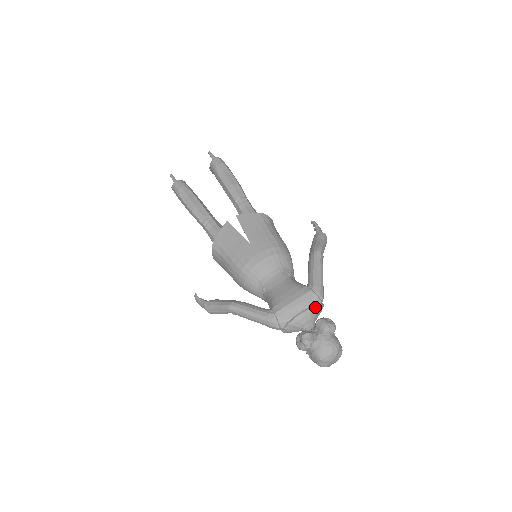
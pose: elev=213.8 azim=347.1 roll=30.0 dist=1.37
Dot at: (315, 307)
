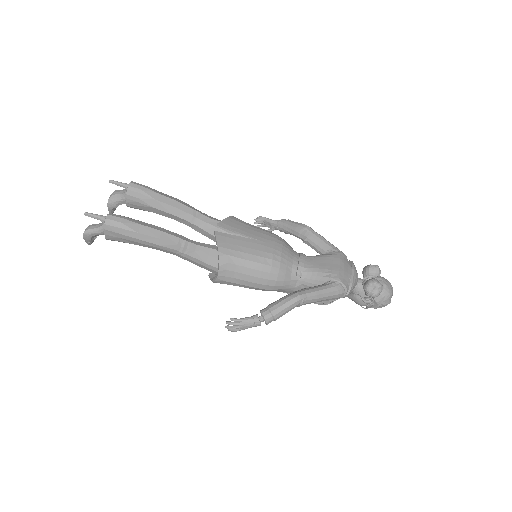
Dot at: (353, 263)
